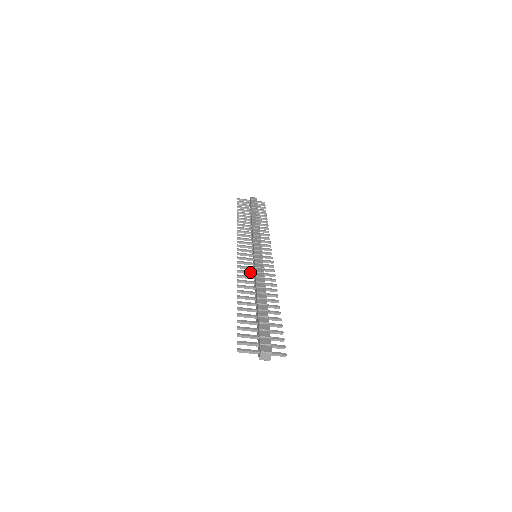
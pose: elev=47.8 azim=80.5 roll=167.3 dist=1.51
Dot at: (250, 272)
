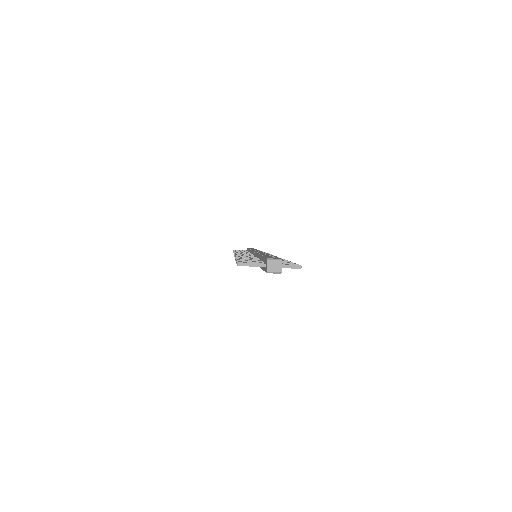
Dot at: occluded
